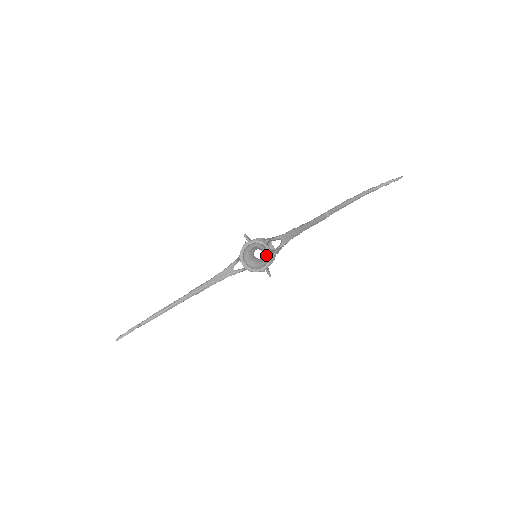
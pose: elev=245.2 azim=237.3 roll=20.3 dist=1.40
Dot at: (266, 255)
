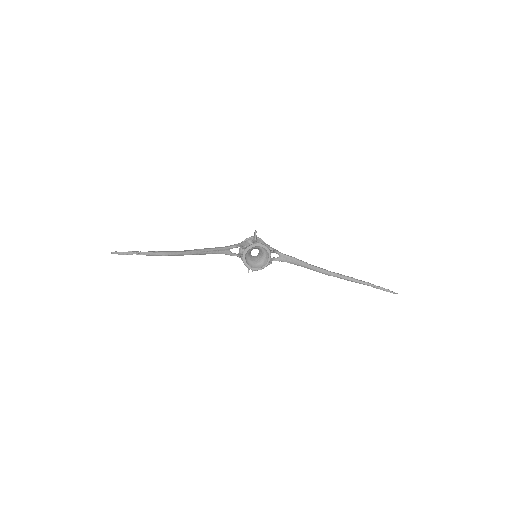
Dot at: (263, 261)
